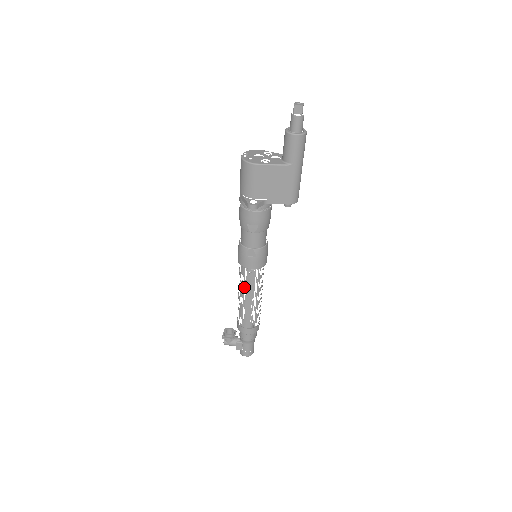
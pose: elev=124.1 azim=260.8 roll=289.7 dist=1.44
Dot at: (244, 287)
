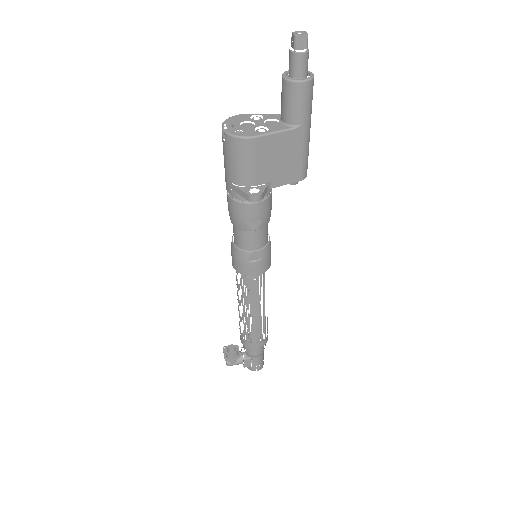
Dot at: (248, 298)
